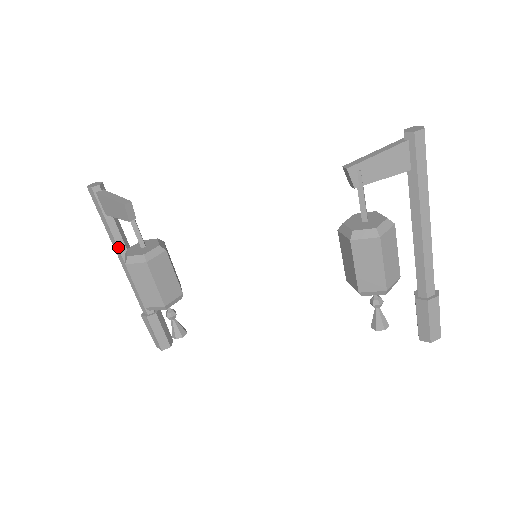
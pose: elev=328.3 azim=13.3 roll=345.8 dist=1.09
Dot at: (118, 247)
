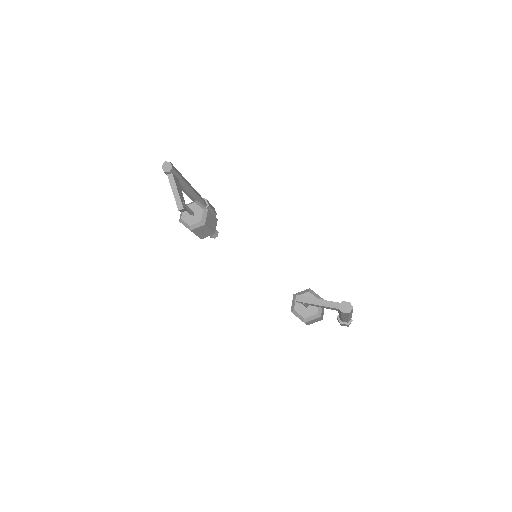
Dot at: (181, 189)
